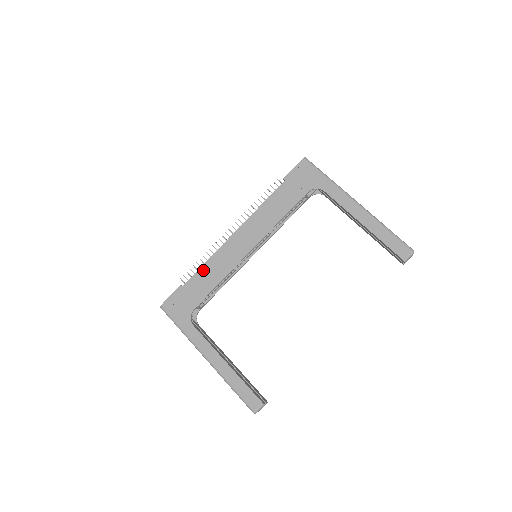
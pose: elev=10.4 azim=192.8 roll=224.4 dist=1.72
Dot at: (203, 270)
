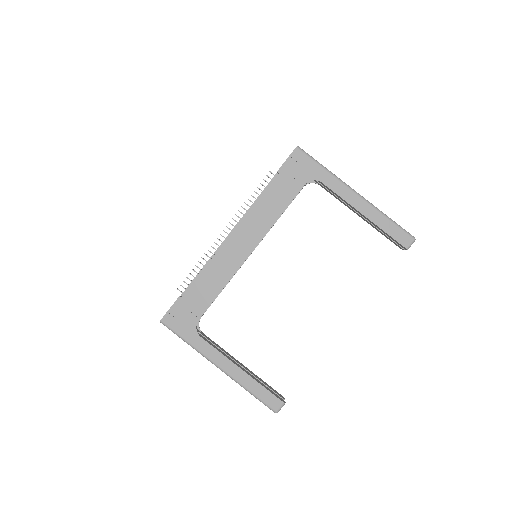
Dot at: (202, 278)
